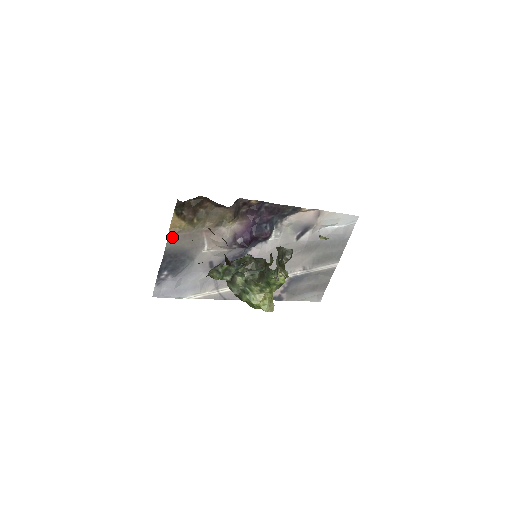
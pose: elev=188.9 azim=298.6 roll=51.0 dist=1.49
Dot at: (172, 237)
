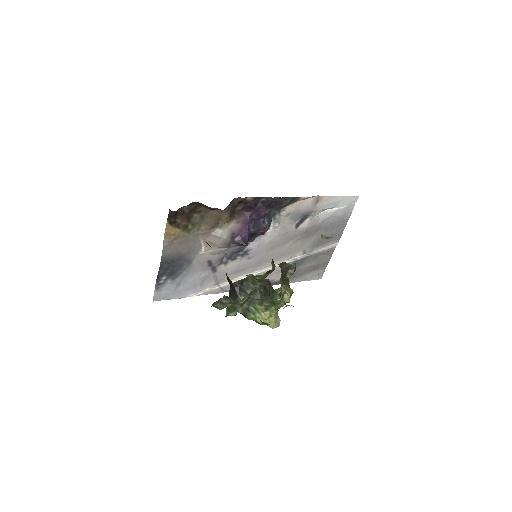
Dot at: (167, 245)
